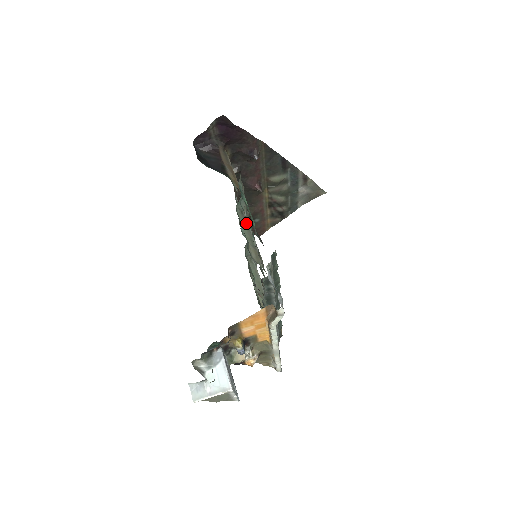
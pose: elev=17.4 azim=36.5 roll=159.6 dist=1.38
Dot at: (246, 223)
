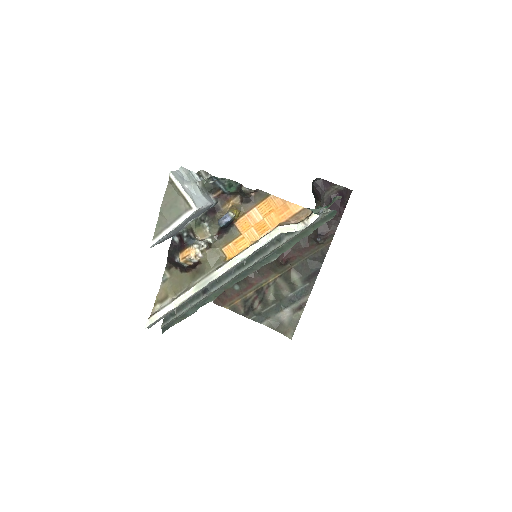
Dot at: occluded
